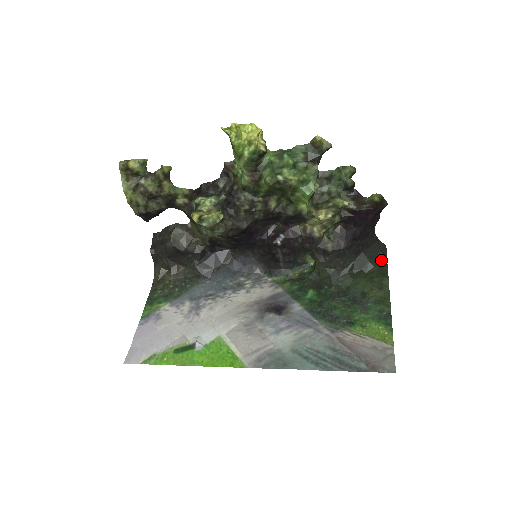
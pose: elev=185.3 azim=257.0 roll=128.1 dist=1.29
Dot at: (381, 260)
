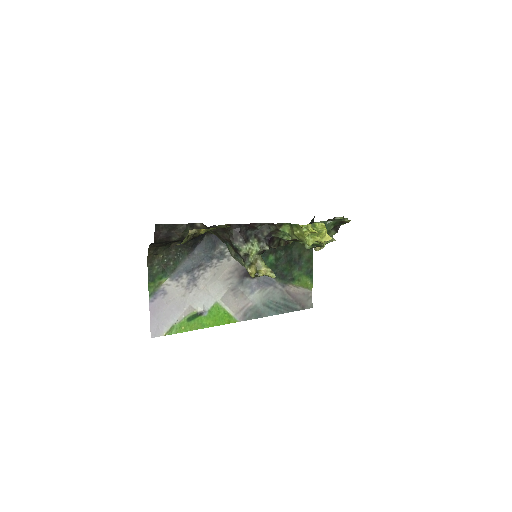
Dot at: occluded
